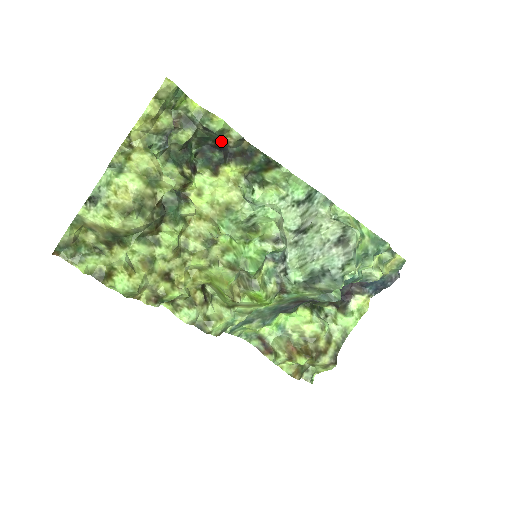
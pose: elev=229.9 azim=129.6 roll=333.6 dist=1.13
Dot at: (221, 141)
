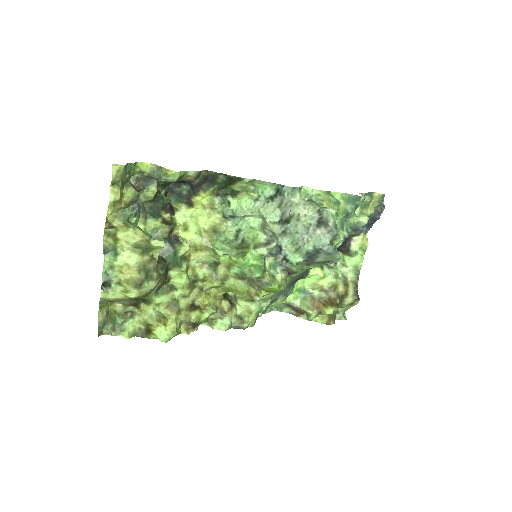
Dot at: occluded
